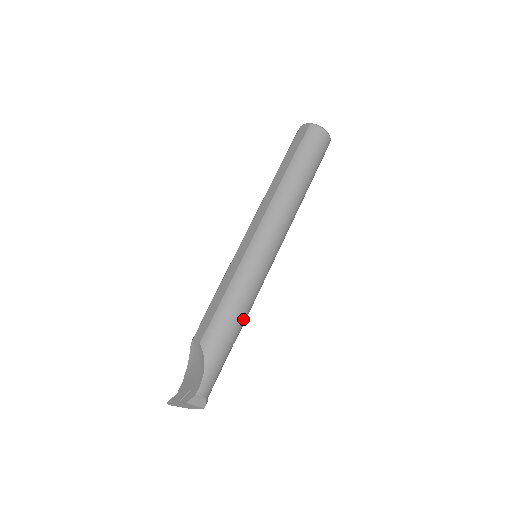
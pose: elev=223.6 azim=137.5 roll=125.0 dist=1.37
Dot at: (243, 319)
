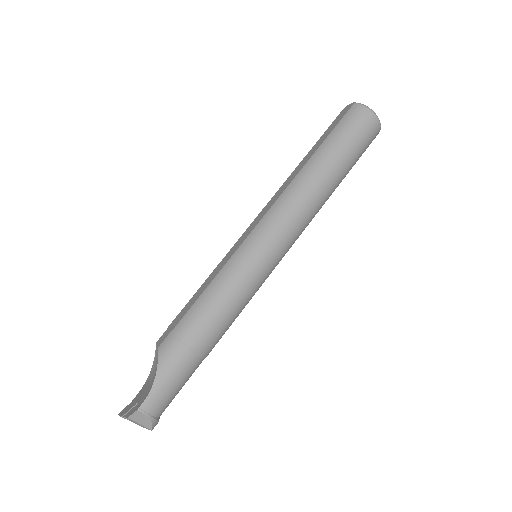
Dot at: (219, 329)
